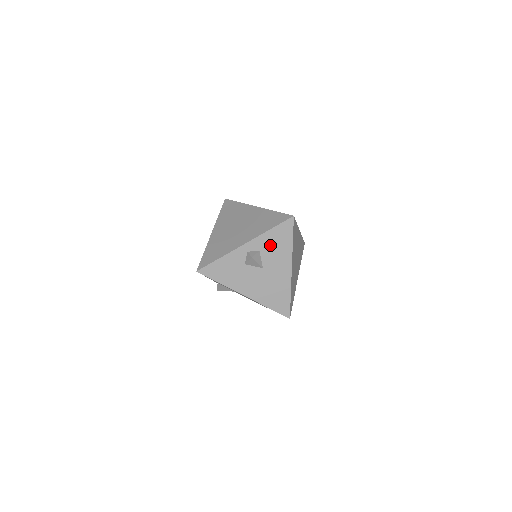
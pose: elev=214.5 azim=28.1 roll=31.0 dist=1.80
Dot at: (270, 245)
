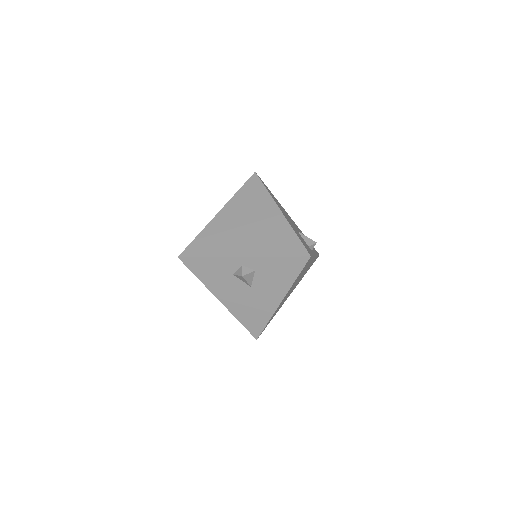
Dot at: (270, 270)
